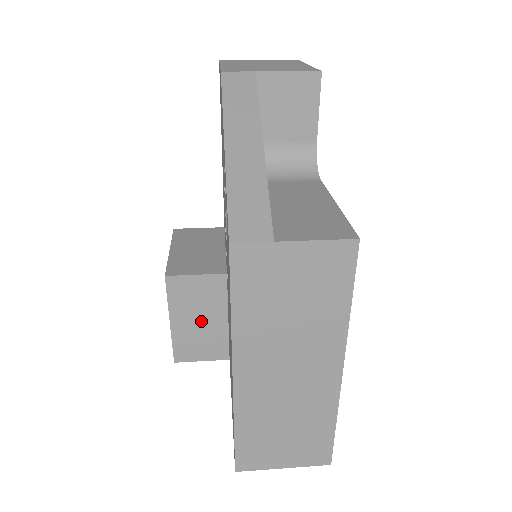
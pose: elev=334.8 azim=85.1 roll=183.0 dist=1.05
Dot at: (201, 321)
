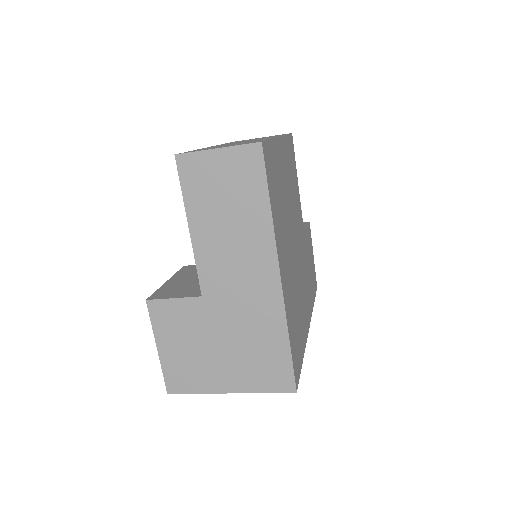
Dot at: (193, 280)
